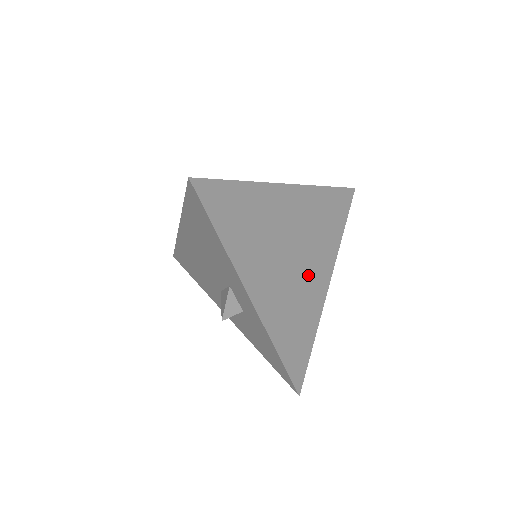
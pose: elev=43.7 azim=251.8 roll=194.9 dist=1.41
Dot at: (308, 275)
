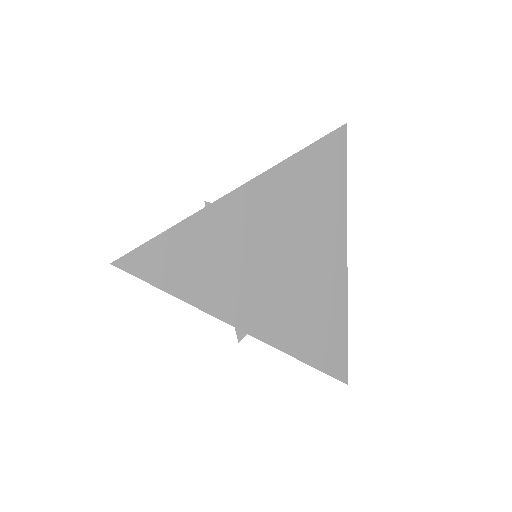
Dot at: (312, 264)
